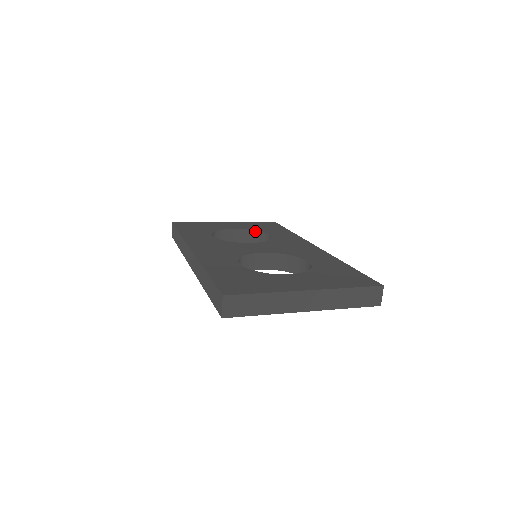
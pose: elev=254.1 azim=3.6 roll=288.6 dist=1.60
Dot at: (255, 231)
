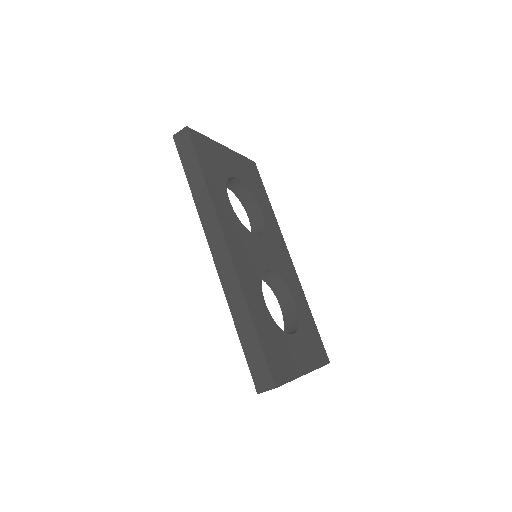
Dot at: (250, 191)
